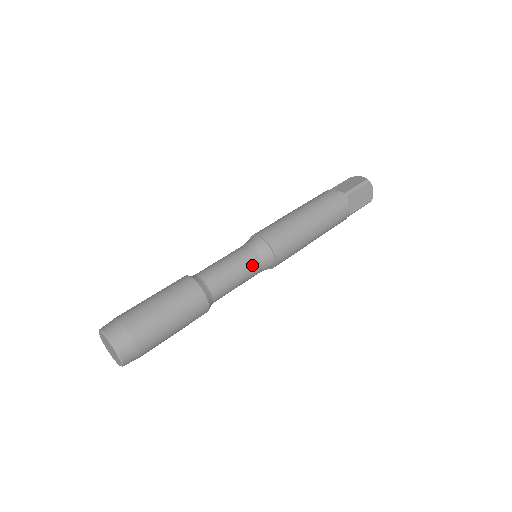
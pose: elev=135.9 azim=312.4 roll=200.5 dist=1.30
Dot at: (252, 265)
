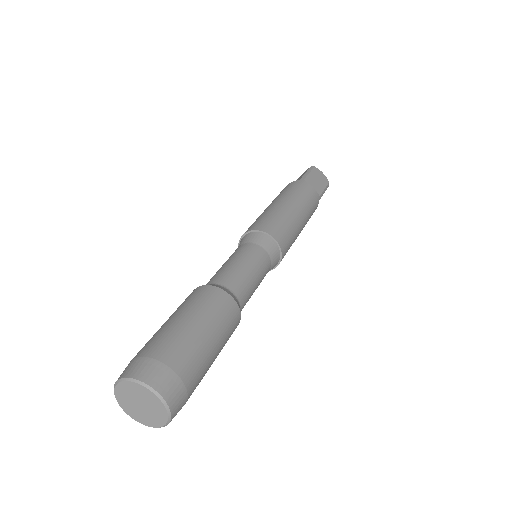
Dot at: (257, 254)
